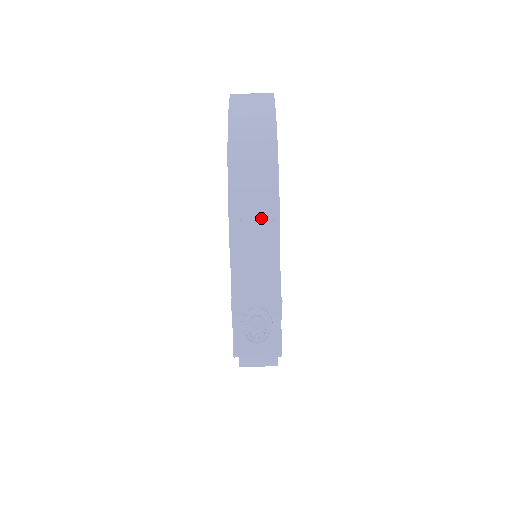
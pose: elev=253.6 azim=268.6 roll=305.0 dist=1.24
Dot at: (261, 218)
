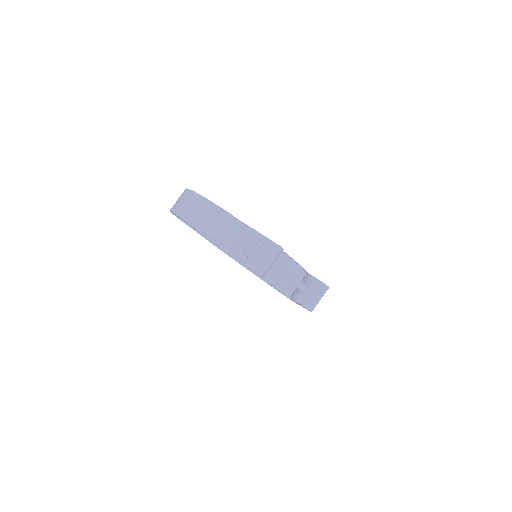
Dot at: (206, 212)
